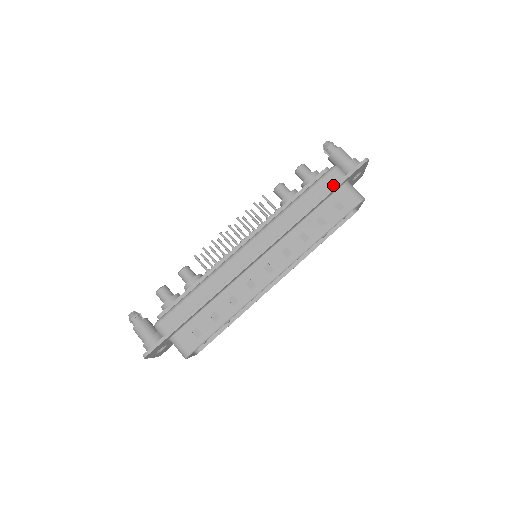
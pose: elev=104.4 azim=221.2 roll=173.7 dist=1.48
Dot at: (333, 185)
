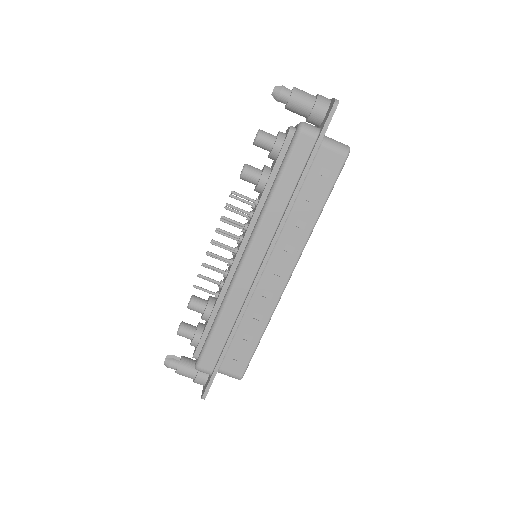
Dot at: (308, 153)
